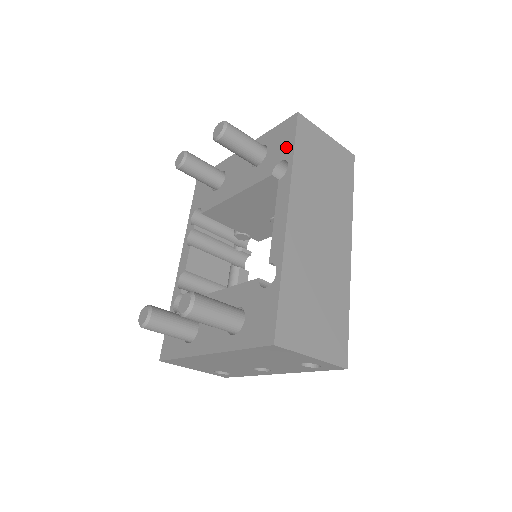
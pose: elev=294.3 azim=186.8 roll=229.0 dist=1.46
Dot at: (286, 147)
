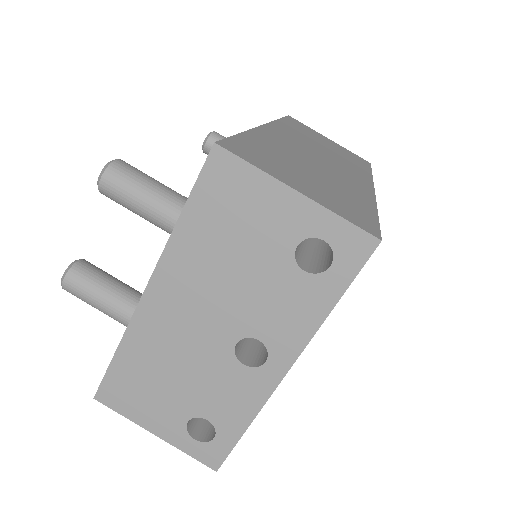
Dot at: occluded
